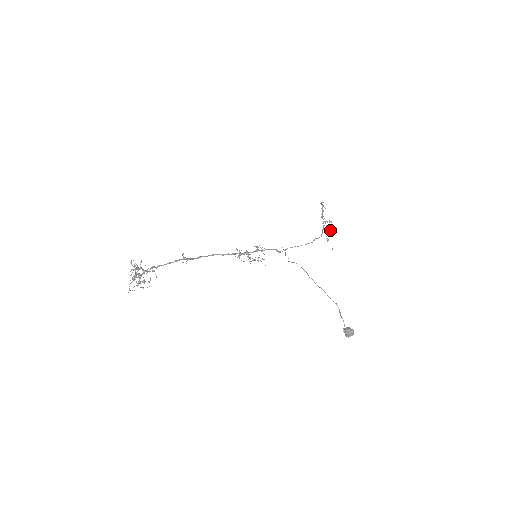
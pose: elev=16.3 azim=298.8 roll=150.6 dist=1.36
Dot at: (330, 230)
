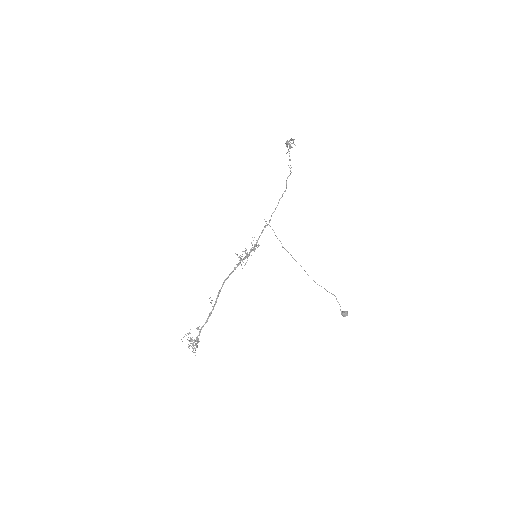
Dot at: (290, 140)
